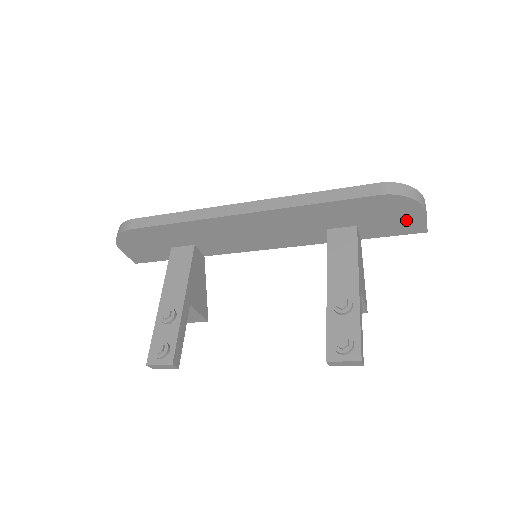
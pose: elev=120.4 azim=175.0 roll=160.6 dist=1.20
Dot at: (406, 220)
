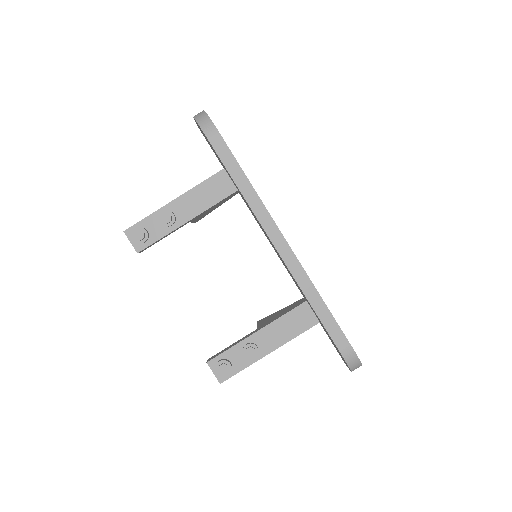
Dot at: occluded
